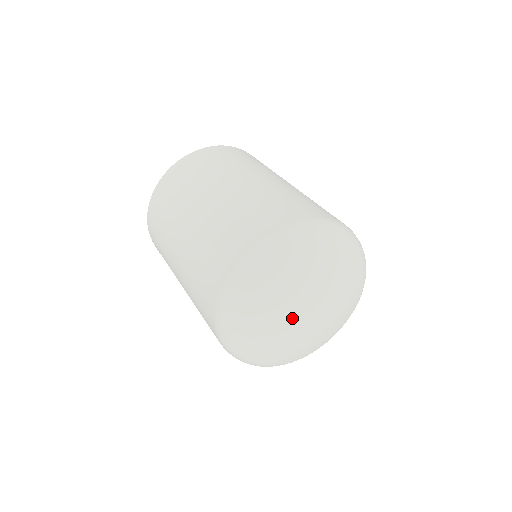
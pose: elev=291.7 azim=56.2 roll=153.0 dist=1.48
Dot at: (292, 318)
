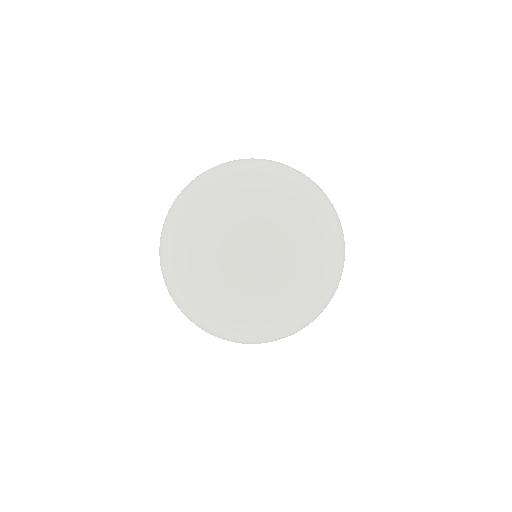
Dot at: (226, 221)
